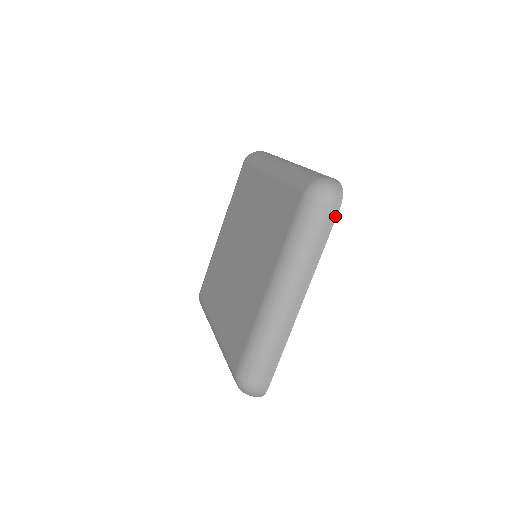
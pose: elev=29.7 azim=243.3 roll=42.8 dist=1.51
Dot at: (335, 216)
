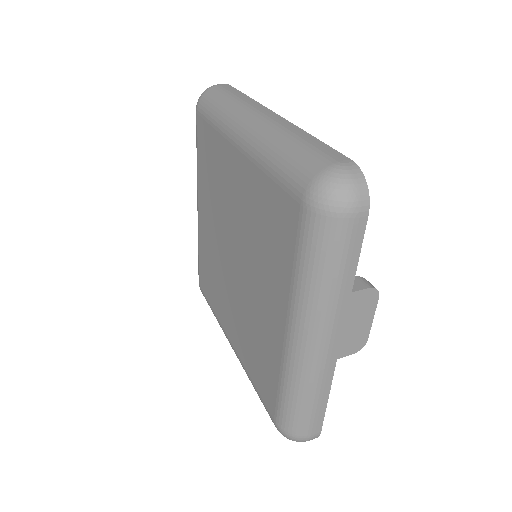
Dot at: occluded
